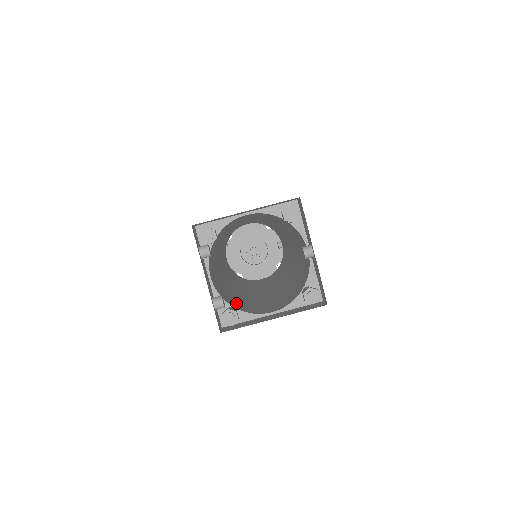
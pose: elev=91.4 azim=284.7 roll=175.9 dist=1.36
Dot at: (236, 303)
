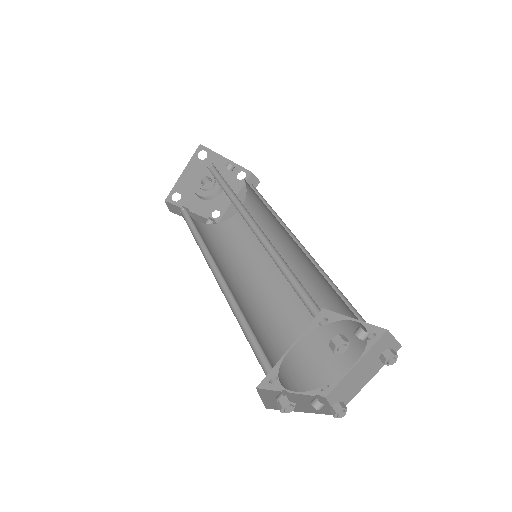
Dot at: (313, 364)
